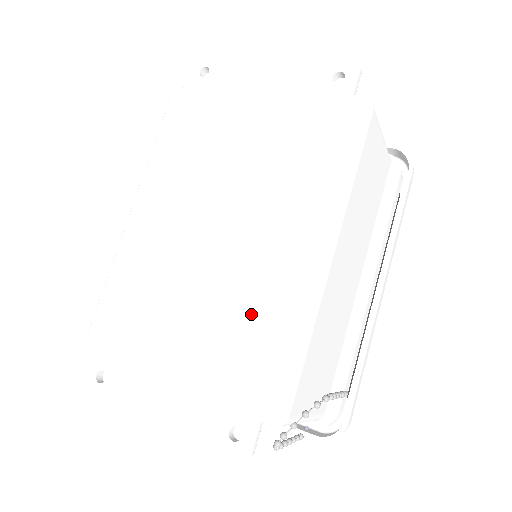
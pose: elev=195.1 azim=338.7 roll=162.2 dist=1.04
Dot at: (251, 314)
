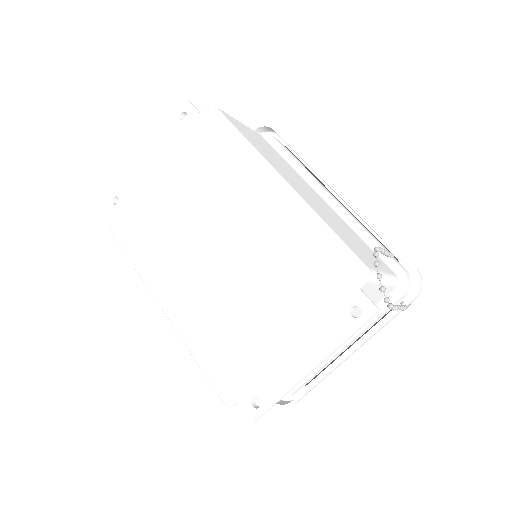
Dot at: (284, 254)
